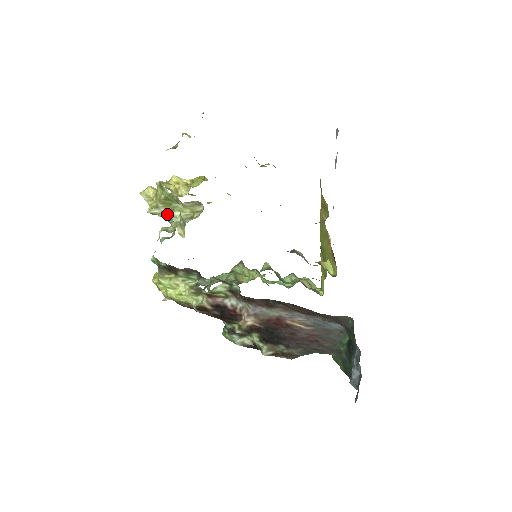
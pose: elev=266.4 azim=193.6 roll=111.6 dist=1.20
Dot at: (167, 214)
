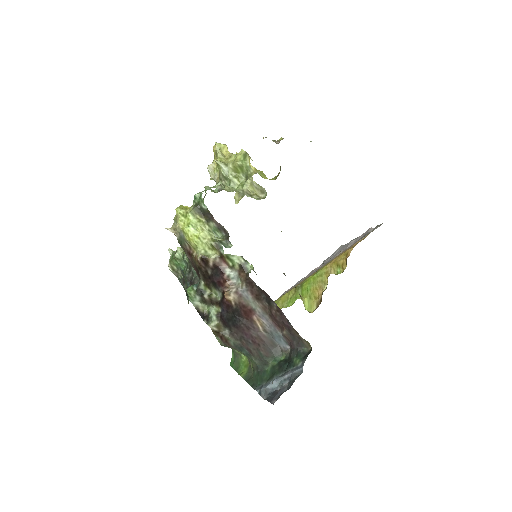
Dot at: (229, 176)
